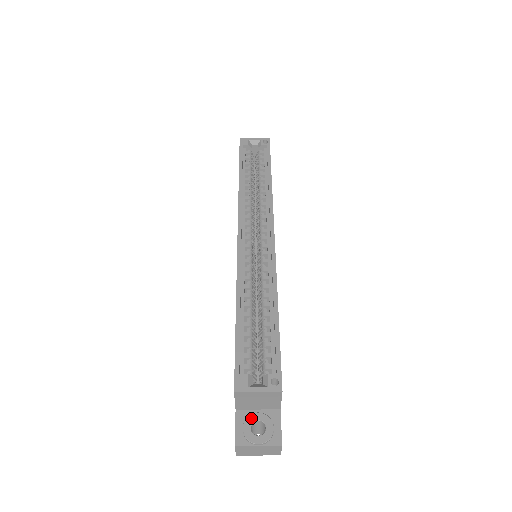
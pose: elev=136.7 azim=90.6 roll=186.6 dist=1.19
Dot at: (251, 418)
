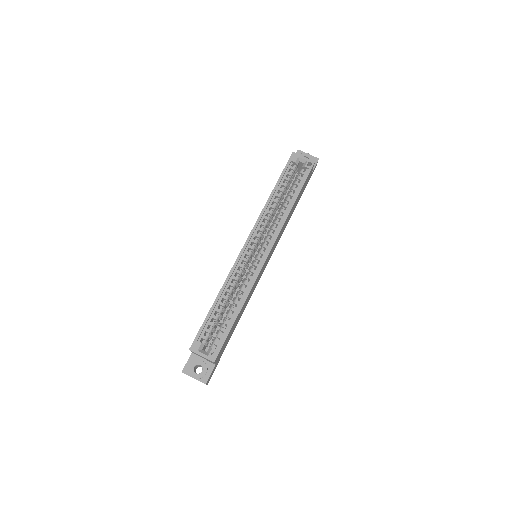
Dot at: (197, 362)
